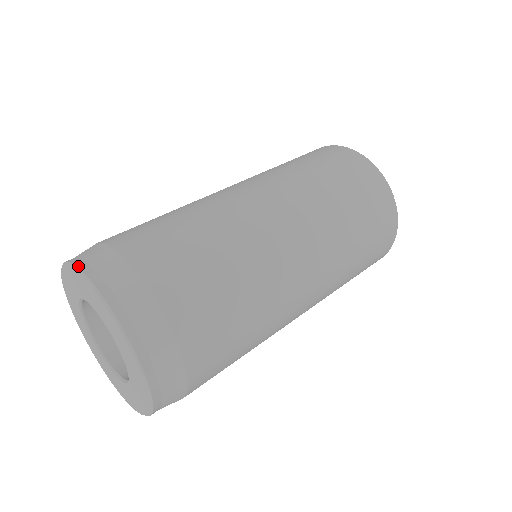
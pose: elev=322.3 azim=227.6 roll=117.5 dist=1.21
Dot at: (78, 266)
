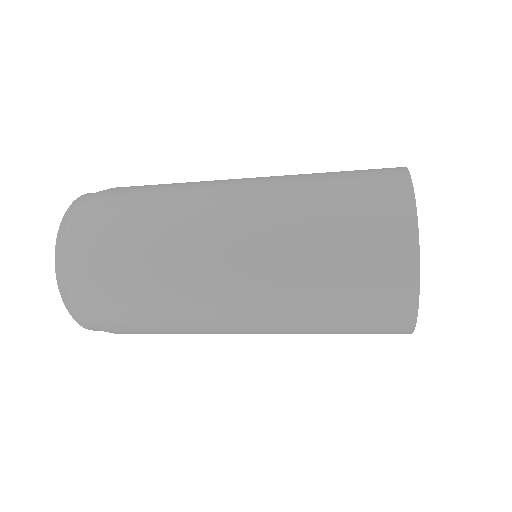
Dot at: occluded
